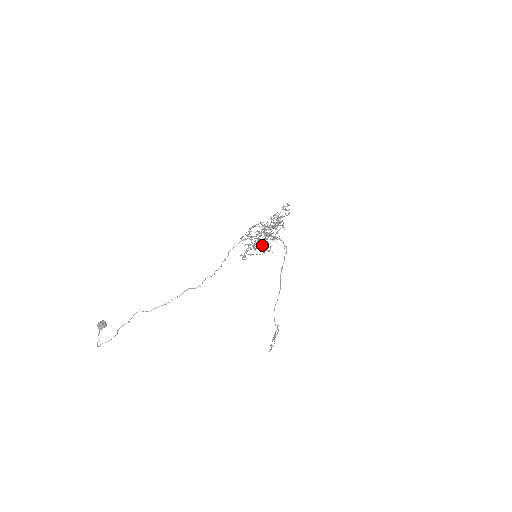
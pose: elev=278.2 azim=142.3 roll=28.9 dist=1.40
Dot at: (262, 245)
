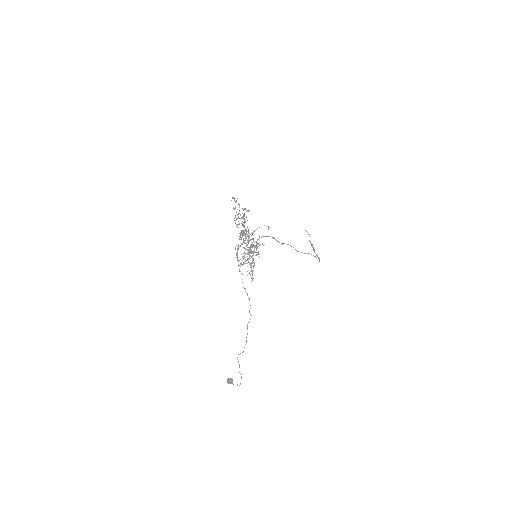
Dot at: occluded
